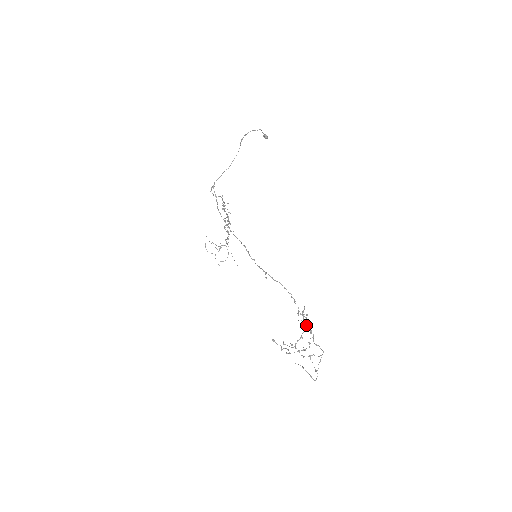
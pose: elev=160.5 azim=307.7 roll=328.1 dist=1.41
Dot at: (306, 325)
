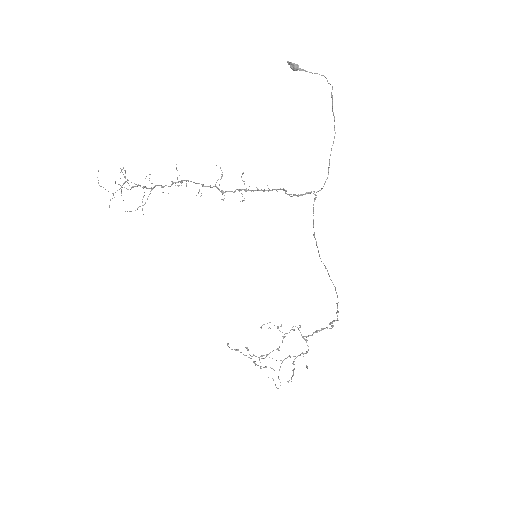
Dot at: occluded
